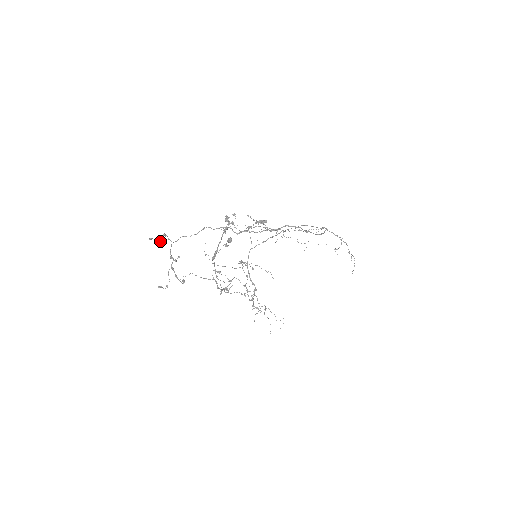
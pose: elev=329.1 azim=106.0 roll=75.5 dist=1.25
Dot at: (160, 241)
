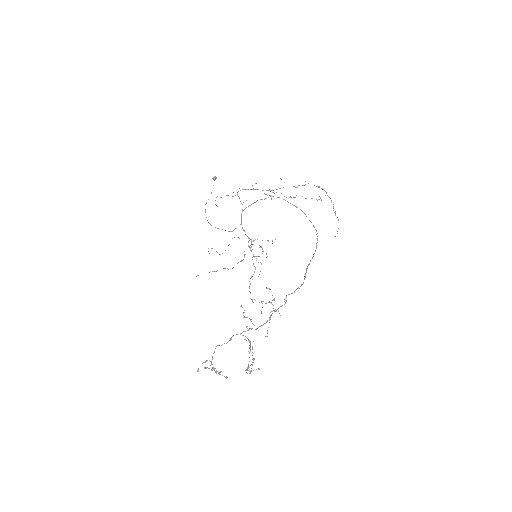
Dot at: occluded
